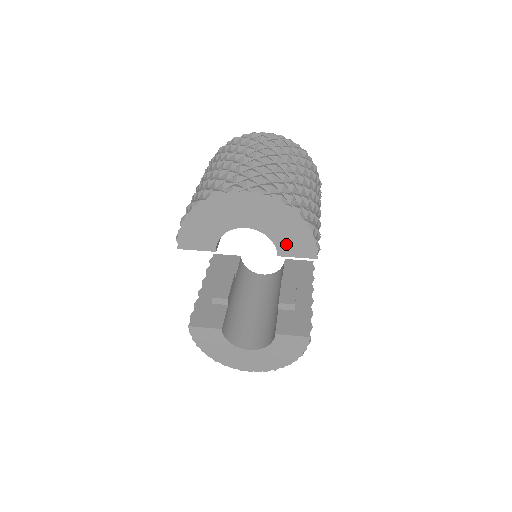
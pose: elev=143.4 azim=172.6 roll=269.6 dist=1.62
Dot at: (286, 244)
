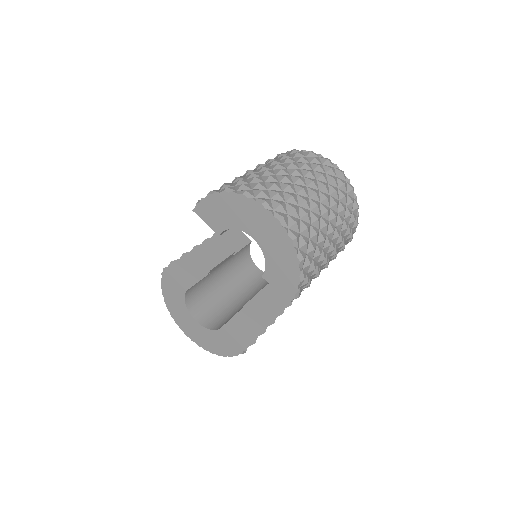
Dot at: (274, 274)
